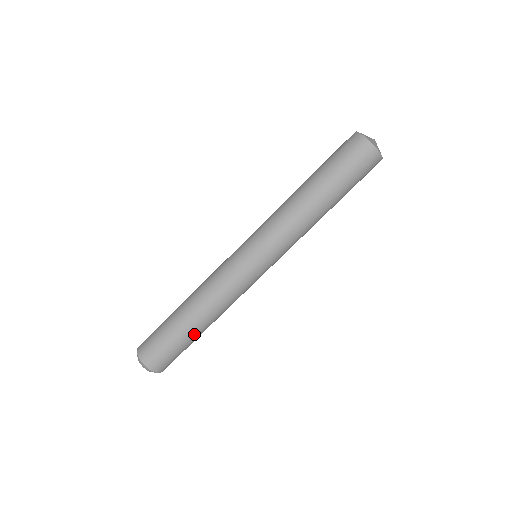
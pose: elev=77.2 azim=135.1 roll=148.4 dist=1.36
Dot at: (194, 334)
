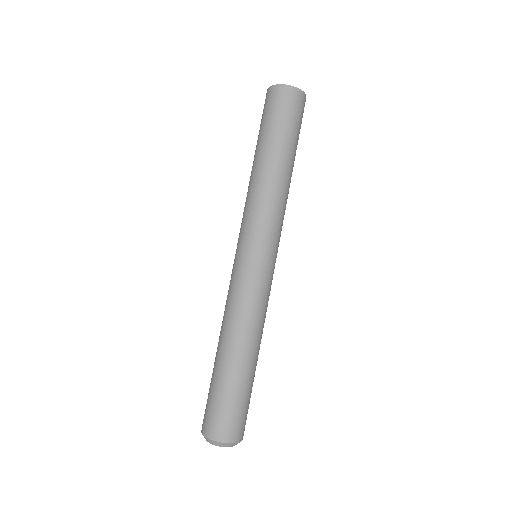
Dot at: (252, 372)
